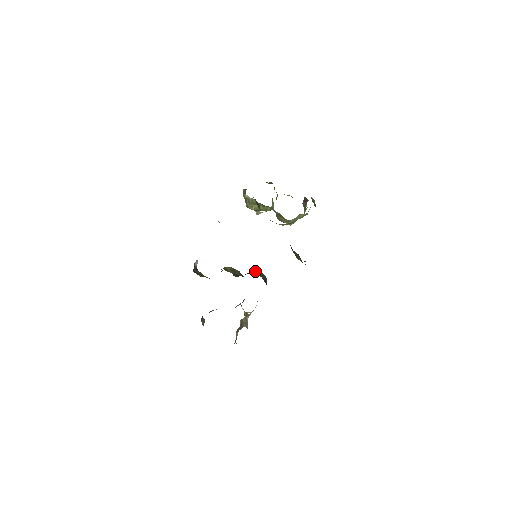
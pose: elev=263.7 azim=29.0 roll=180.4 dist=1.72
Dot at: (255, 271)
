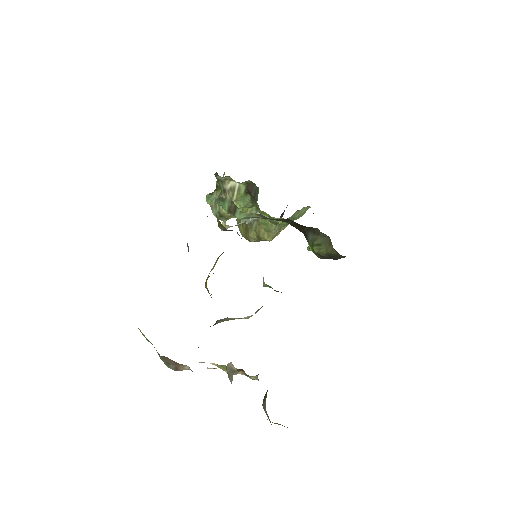
Dot at: occluded
